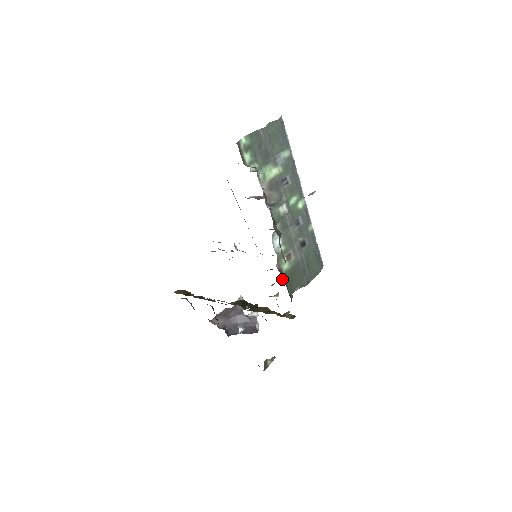
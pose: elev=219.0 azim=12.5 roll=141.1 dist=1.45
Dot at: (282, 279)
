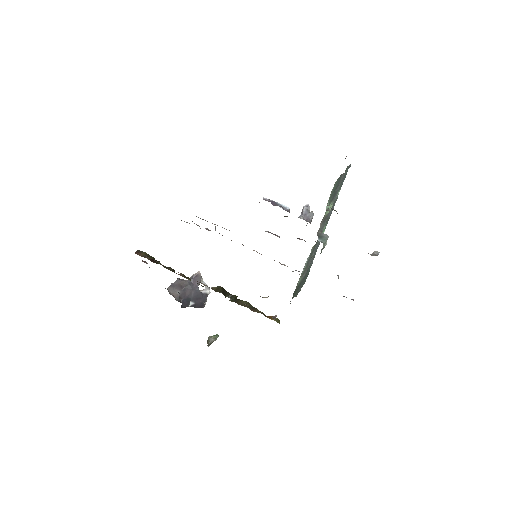
Dot at: occluded
